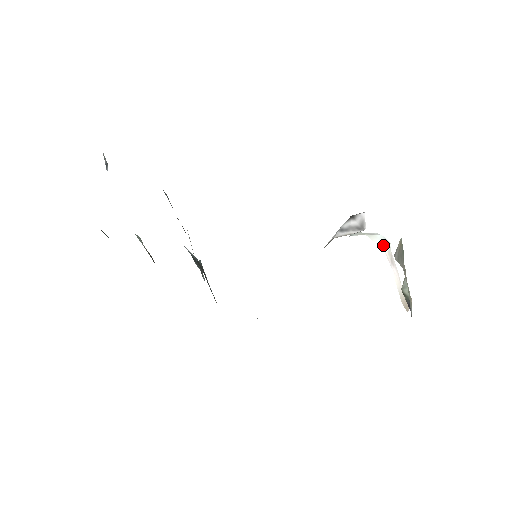
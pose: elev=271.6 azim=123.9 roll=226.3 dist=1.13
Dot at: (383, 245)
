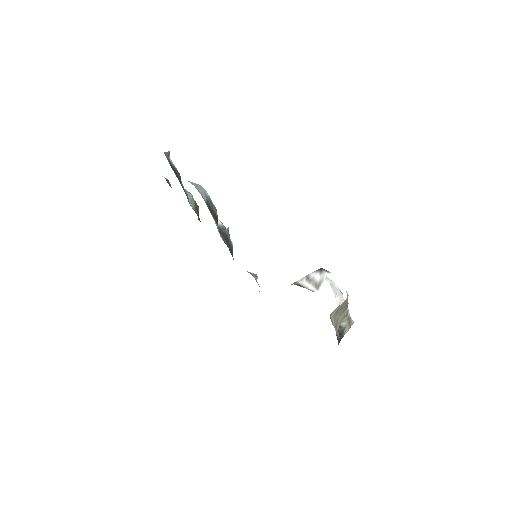
Dot at: (336, 294)
